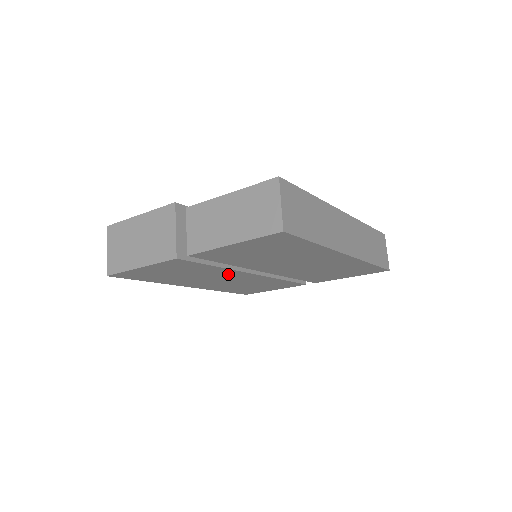
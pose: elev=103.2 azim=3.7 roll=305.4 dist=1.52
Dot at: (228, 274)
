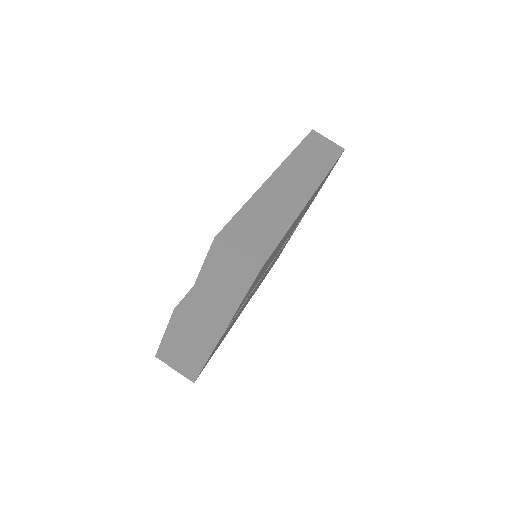
Dot at: (255, 288)
